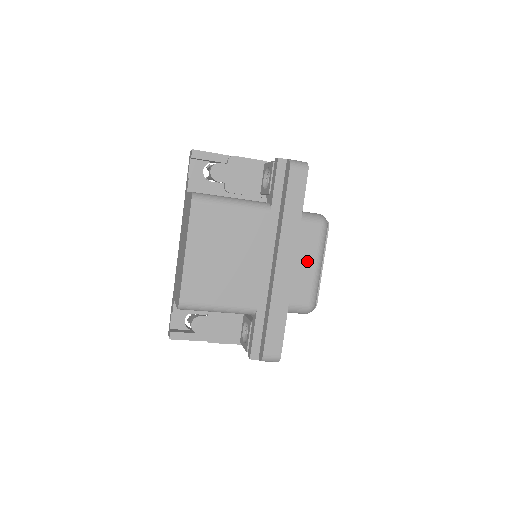
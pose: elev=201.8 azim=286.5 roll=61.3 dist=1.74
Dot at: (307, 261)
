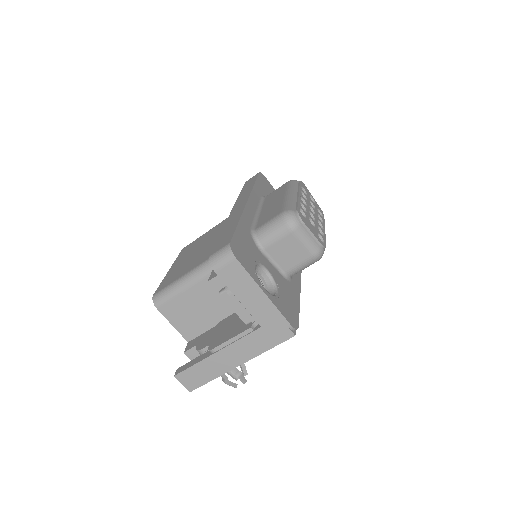
Dot at: occluded
